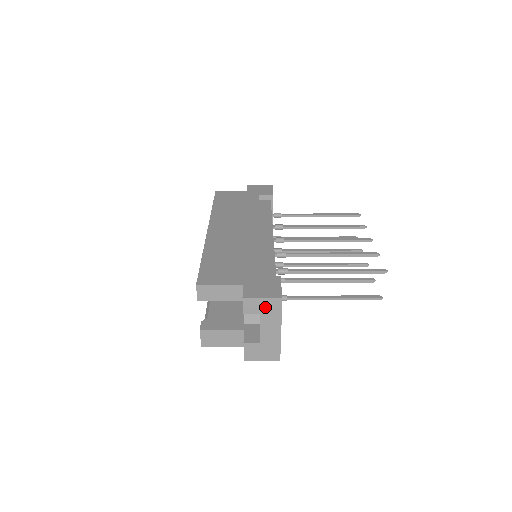
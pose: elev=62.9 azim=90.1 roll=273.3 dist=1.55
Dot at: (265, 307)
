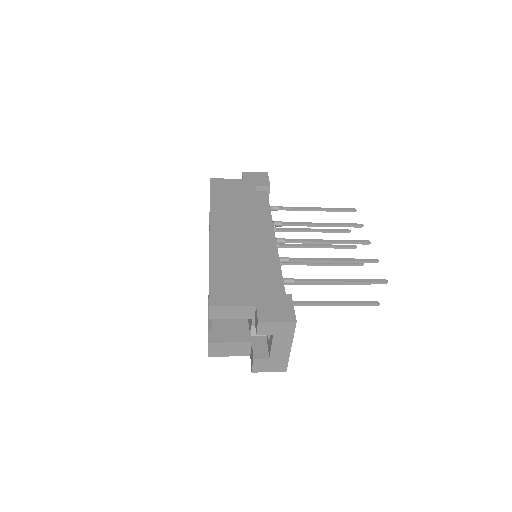
Dot at: (279, 329)
